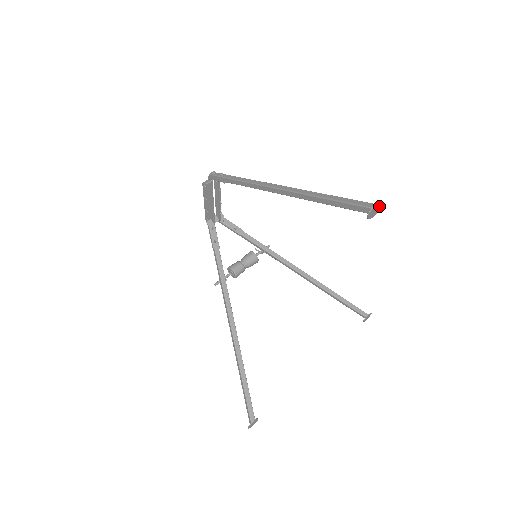
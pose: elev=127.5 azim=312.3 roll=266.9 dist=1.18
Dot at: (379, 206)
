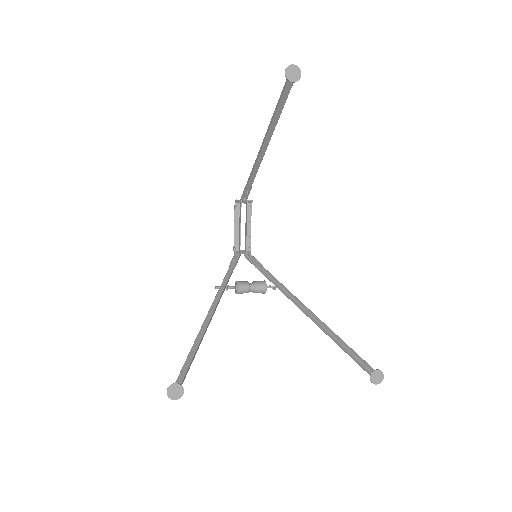
Dot at: (297, 73)
